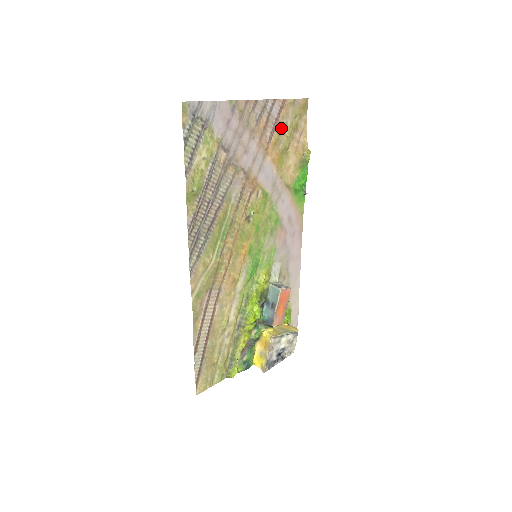
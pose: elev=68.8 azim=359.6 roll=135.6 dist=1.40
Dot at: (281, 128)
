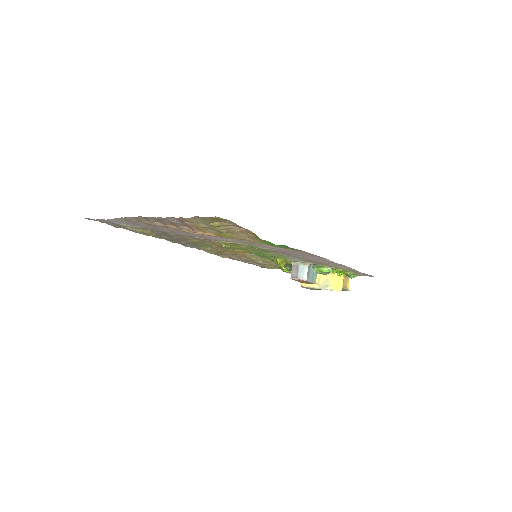
Dot at: (200, 225)
